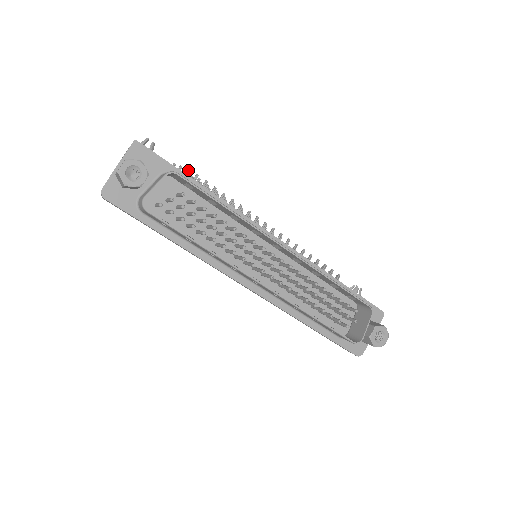
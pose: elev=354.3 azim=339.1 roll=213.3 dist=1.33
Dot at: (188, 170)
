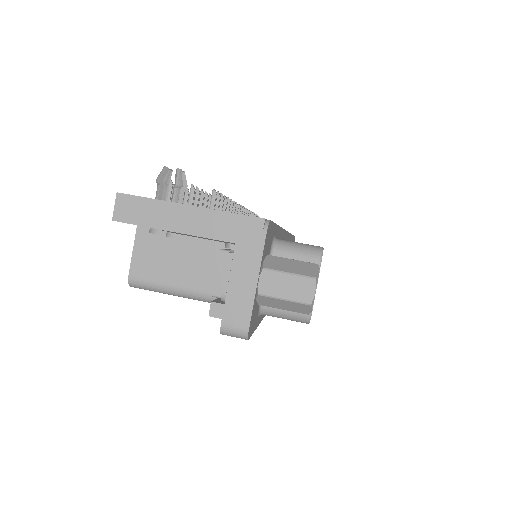
Dot at: (216, 193)
